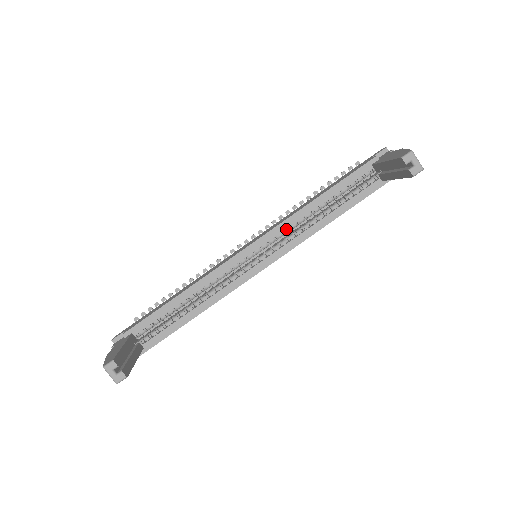
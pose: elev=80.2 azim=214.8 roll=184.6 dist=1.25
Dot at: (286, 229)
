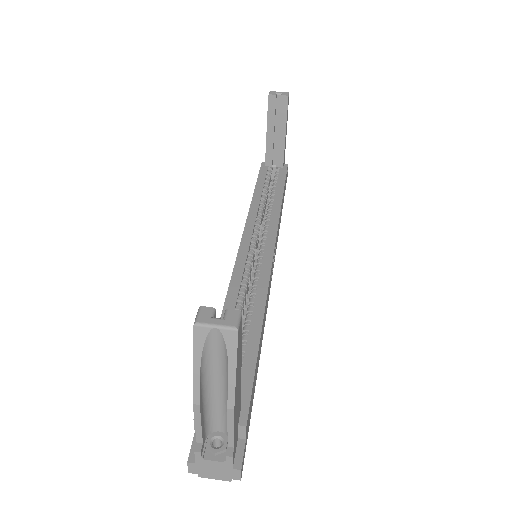
Dot at: (256, 222)
